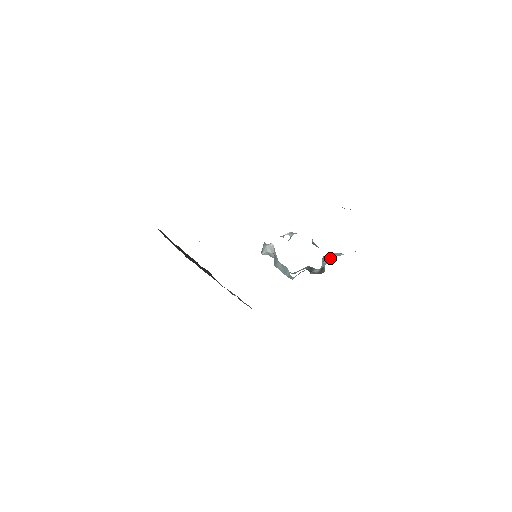
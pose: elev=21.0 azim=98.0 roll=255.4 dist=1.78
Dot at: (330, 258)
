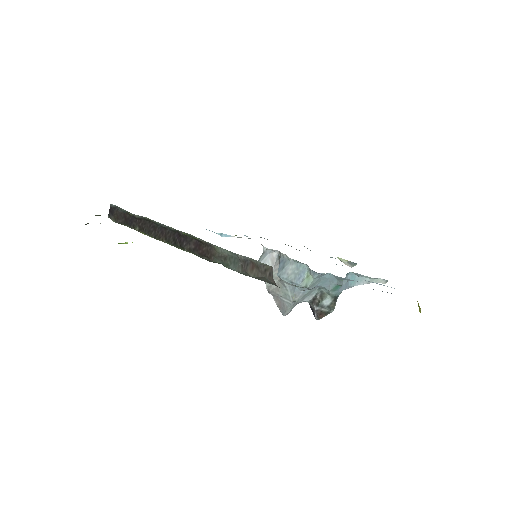
Dot at: (349, 283)
